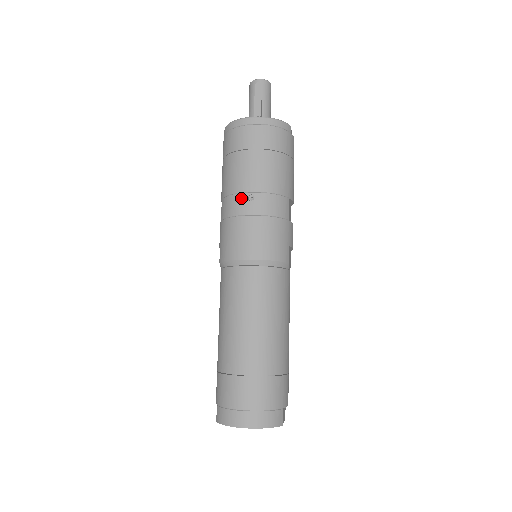
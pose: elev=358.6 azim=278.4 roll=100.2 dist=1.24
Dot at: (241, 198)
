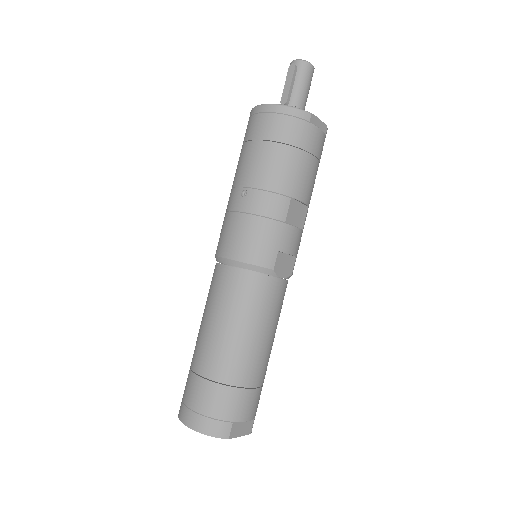
Dot at: (236, 192)
